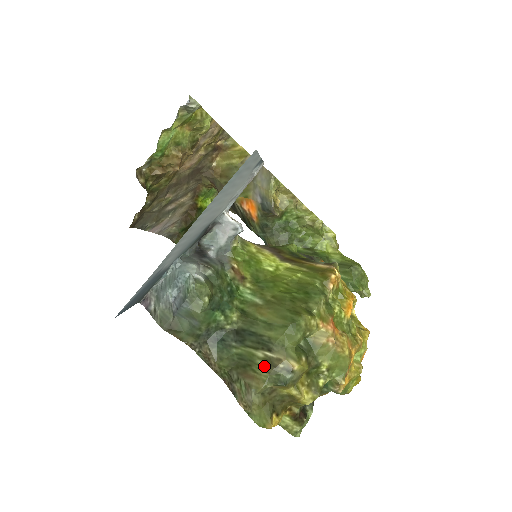
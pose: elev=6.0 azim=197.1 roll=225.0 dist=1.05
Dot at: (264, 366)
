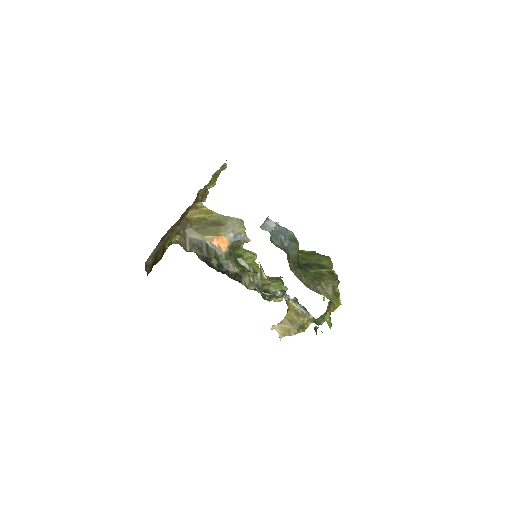
Dot at: (329, 274)
